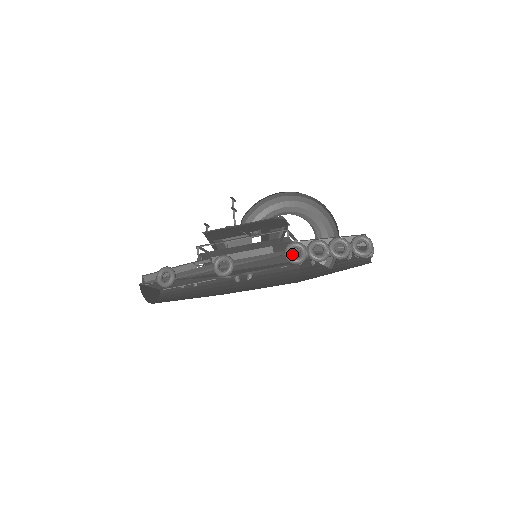
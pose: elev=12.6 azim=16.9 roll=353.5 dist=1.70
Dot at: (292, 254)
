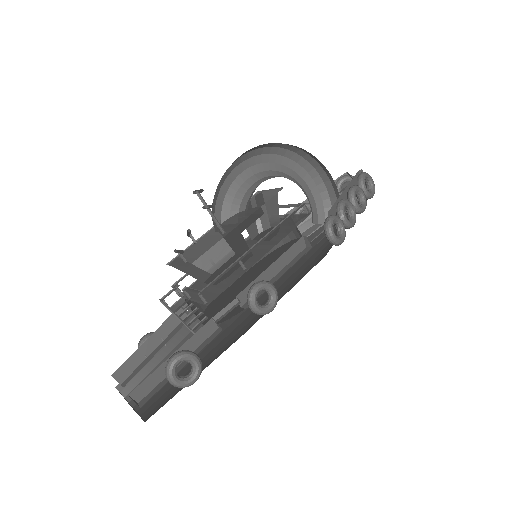
Dot at: occluded
